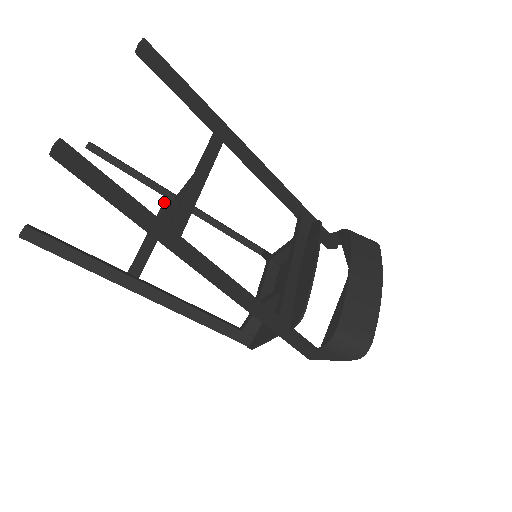
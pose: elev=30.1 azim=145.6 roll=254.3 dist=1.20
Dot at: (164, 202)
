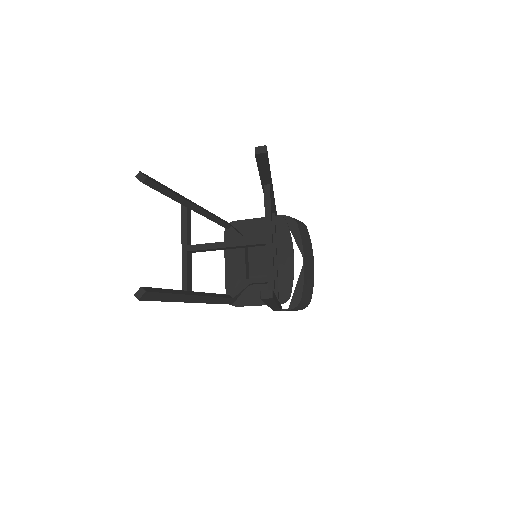
Dot at: (186, 212)
